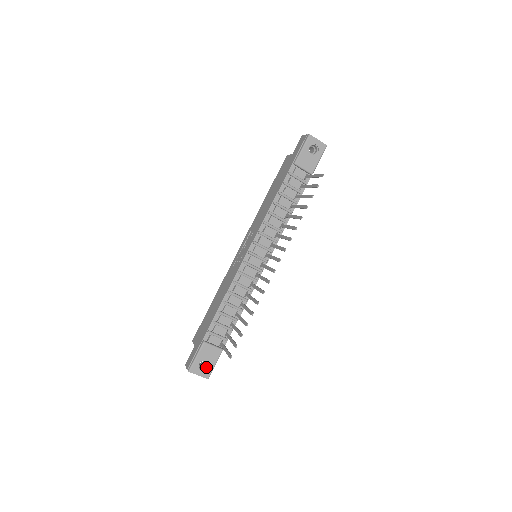
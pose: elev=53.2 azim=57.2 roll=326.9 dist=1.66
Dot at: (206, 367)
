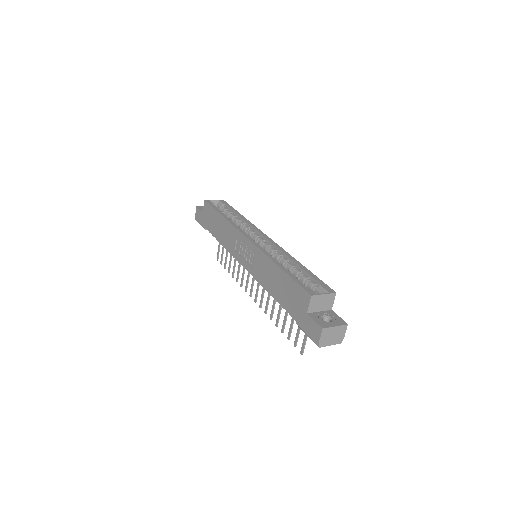
Dot at: occluded
